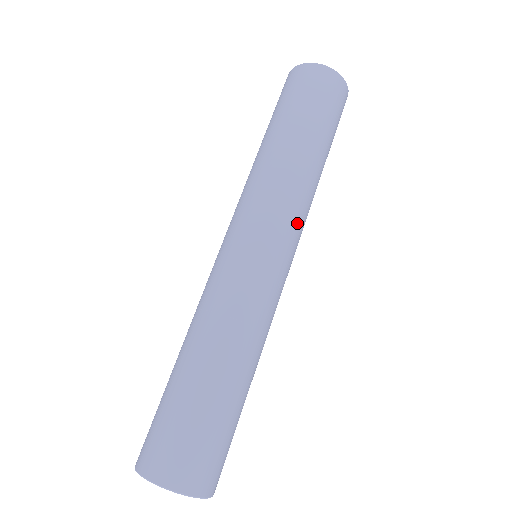
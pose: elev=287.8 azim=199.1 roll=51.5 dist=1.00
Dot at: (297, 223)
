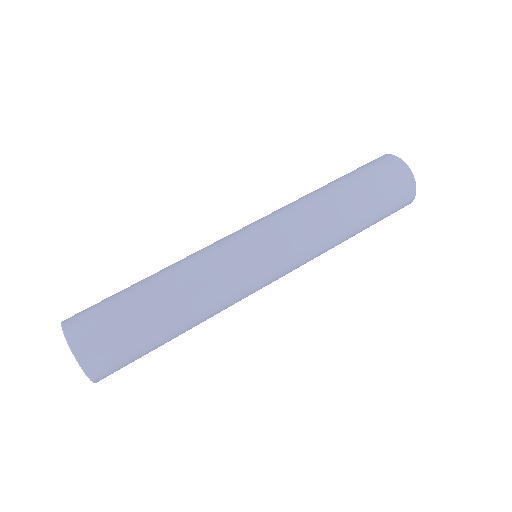
Dot at: (299, 248)
